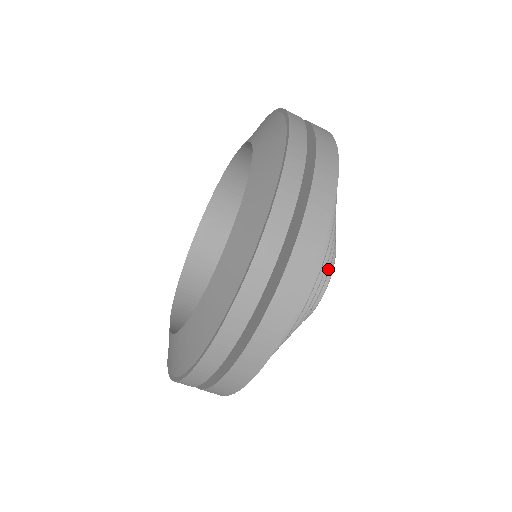
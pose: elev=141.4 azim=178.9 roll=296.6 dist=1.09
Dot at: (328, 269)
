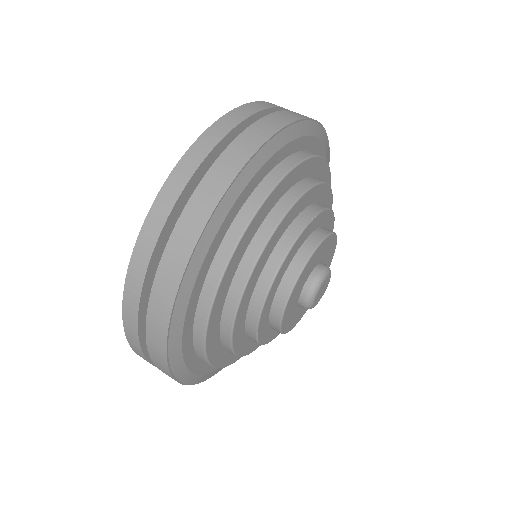
Dot at: (256, 327)
